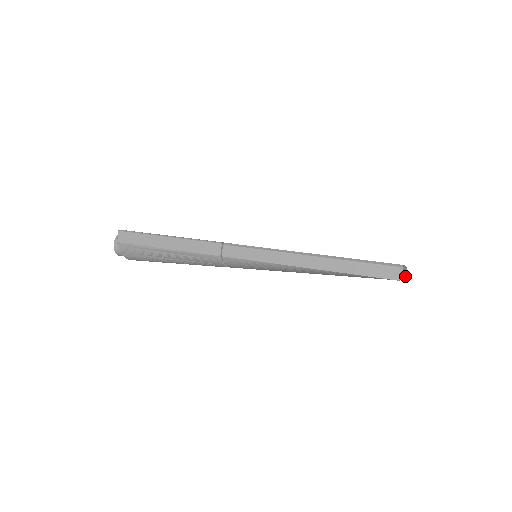
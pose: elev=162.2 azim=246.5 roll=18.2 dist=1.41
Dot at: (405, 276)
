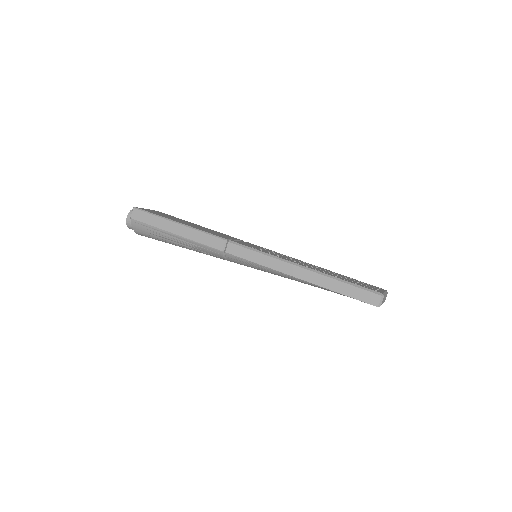
Dot at: occluded
